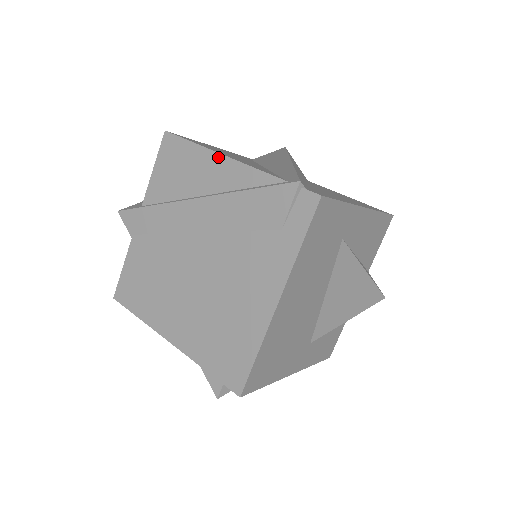
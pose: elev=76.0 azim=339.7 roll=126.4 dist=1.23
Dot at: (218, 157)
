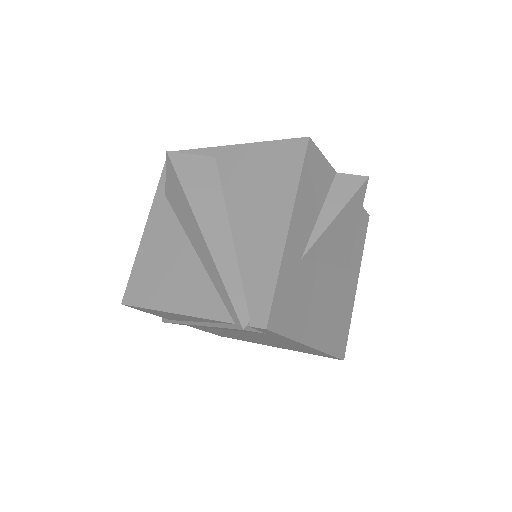
Dot at: (174, 314)
